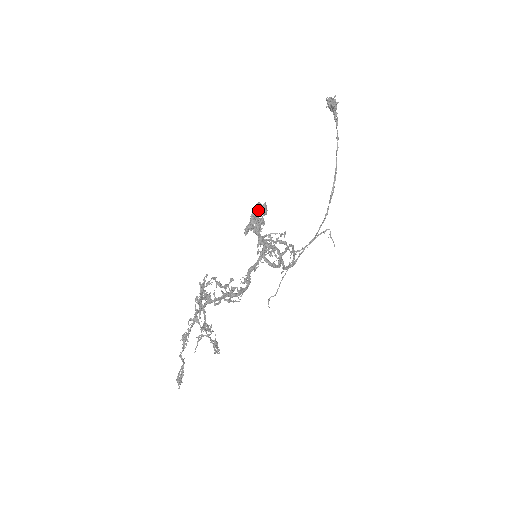
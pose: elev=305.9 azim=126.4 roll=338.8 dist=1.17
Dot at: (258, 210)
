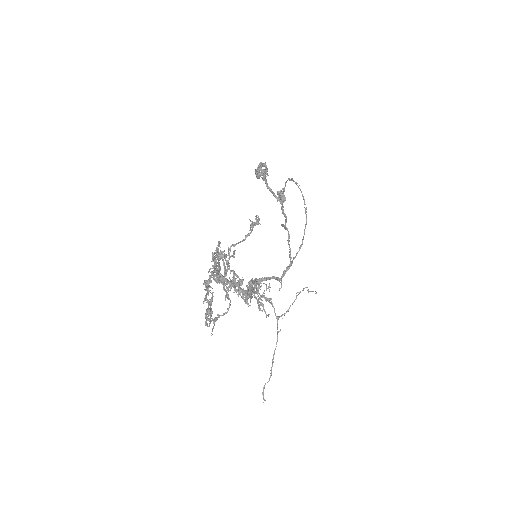
Dot at: occluded
